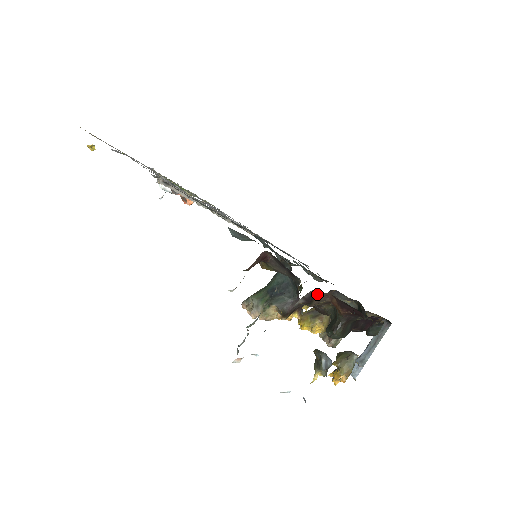
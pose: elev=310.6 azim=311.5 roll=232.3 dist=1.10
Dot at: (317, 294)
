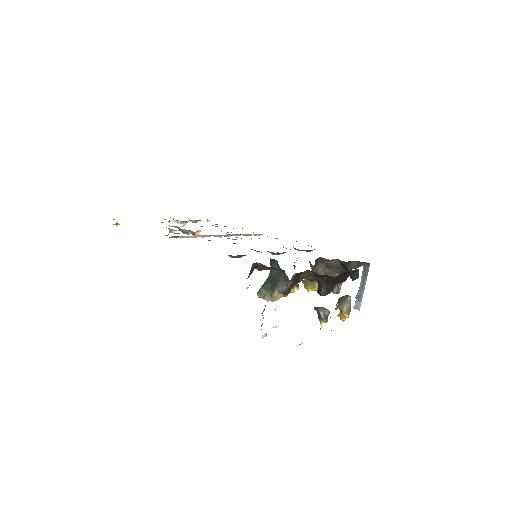
Dot at: (299, 274)
